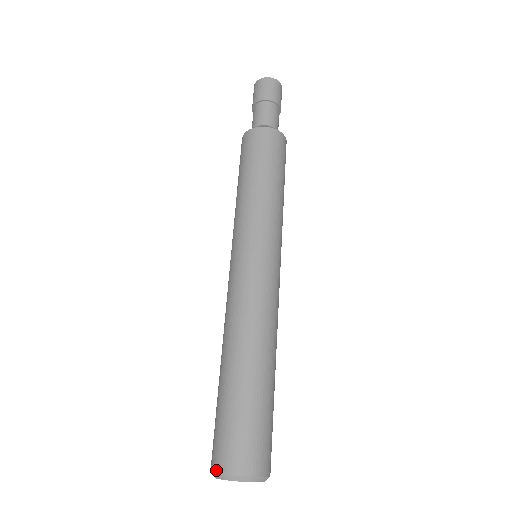
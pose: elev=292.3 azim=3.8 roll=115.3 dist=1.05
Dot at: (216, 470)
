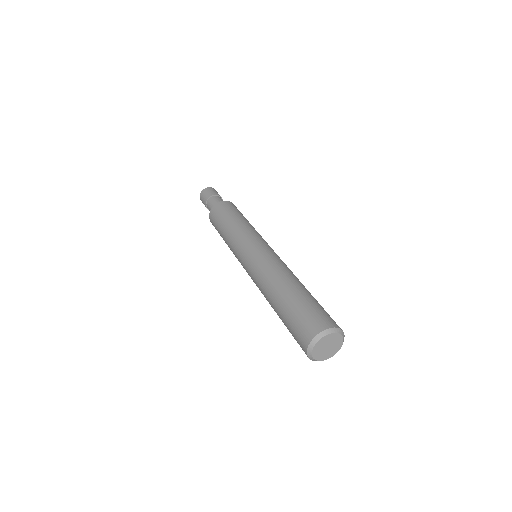
Dot at: (307, 345)
